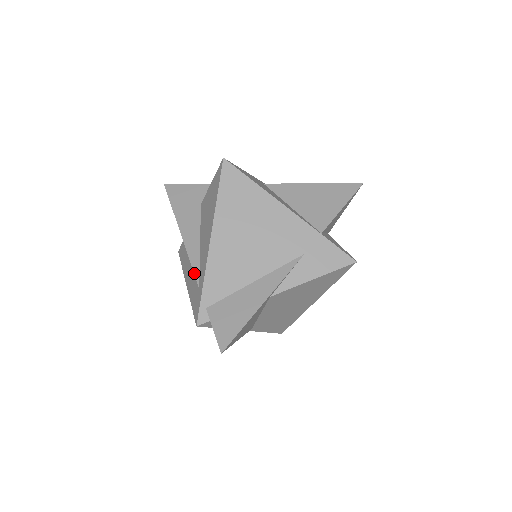
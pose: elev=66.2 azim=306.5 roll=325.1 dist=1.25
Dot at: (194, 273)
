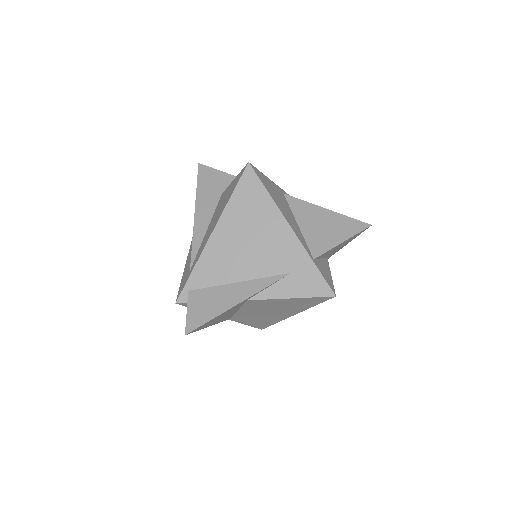
Dot at: (191, 255)
